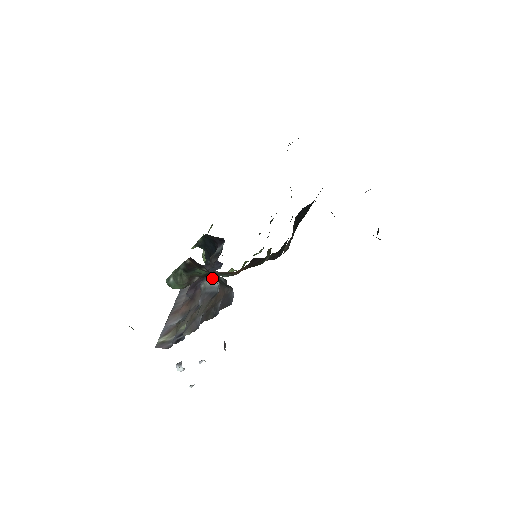
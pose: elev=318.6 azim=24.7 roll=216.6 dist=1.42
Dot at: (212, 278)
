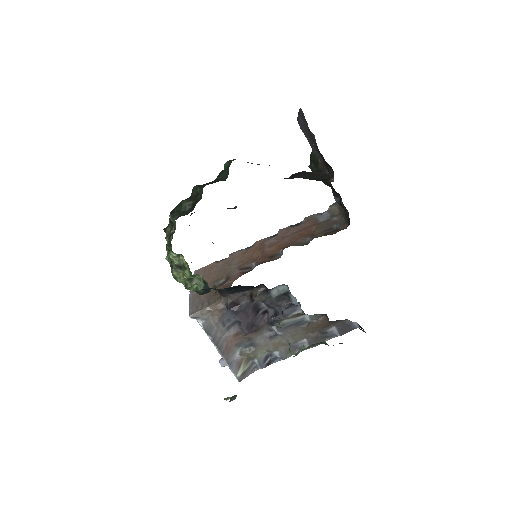
Dot at: occluded
